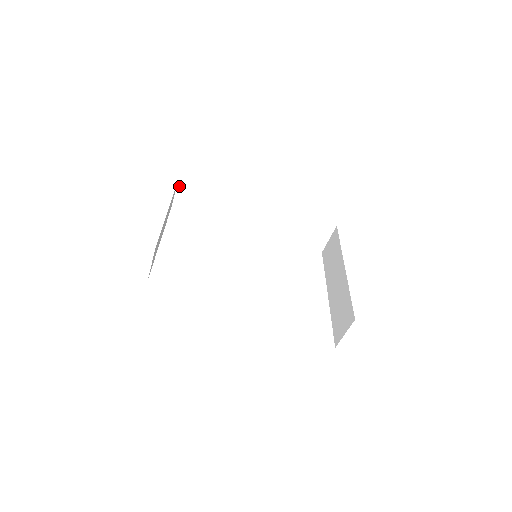
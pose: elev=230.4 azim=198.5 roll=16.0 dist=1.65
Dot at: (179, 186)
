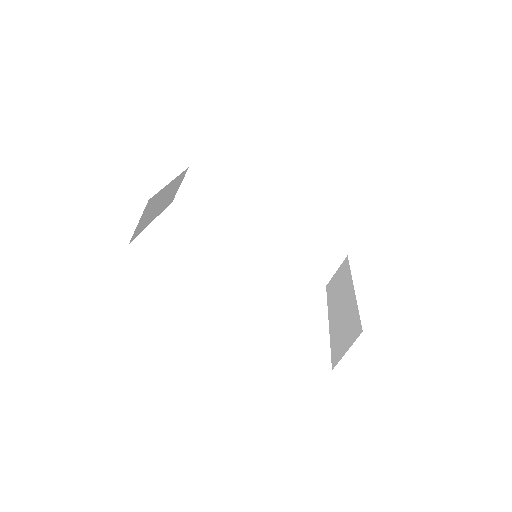
Dot at: (187, 176)
